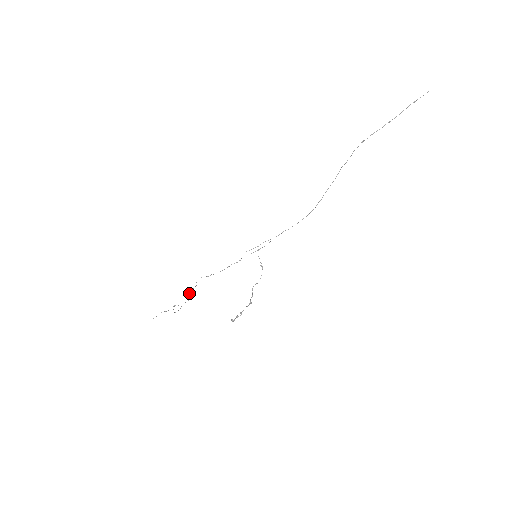
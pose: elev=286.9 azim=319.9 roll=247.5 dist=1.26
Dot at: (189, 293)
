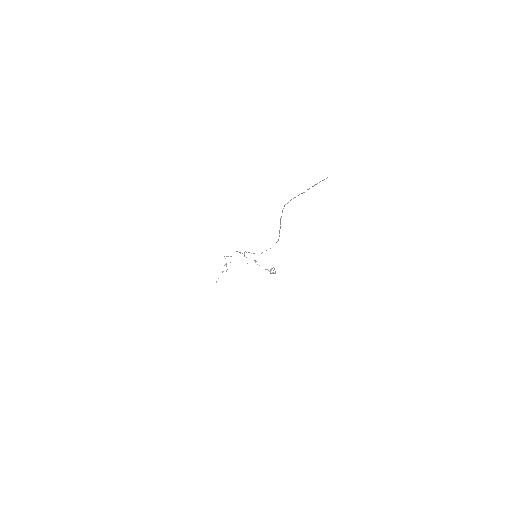
Dot at: (226, 264)
